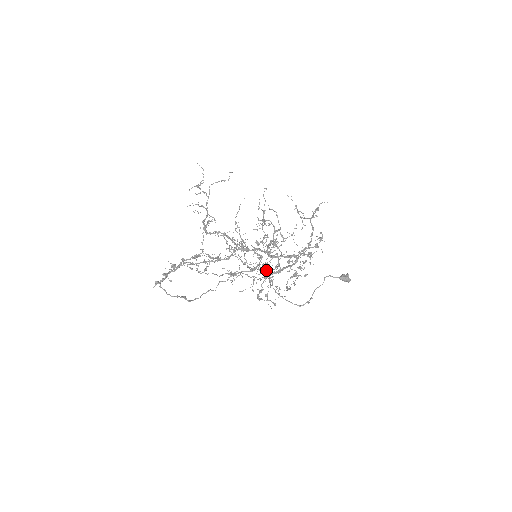
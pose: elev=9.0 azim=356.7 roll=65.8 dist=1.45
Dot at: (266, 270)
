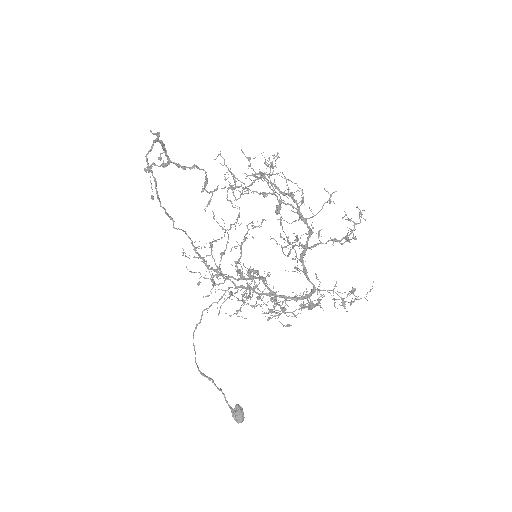
Dot at: (254, 276)
